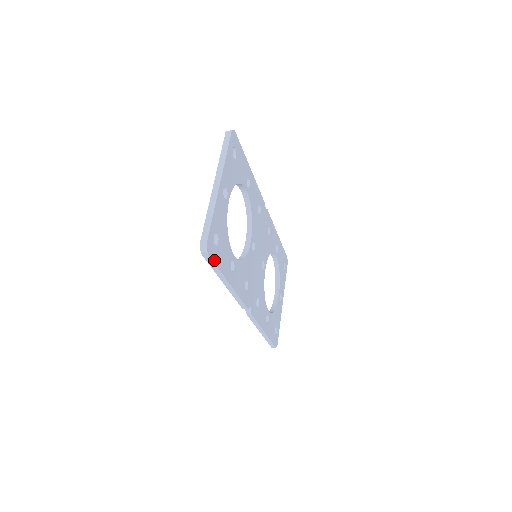
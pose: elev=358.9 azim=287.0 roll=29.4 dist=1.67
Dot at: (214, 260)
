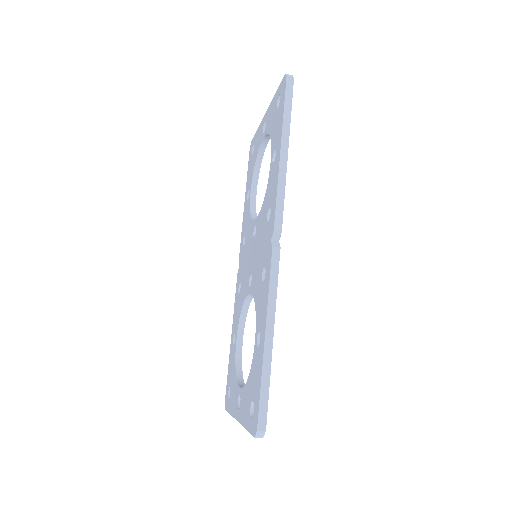
Dot at: (291, 97)
